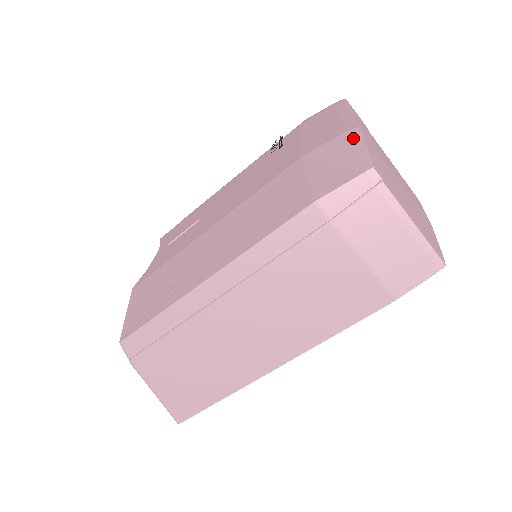
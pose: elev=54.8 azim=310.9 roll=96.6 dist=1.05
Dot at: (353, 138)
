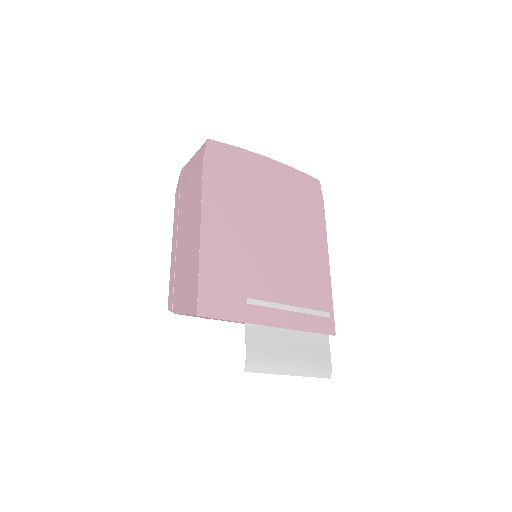
Dot at: occluded
